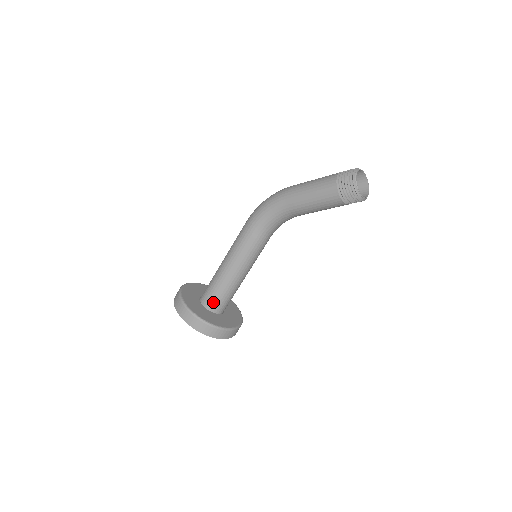
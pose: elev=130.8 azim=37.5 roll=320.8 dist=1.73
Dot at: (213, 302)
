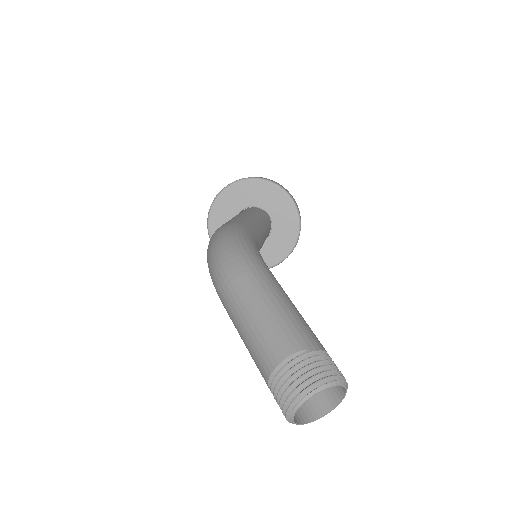
Dot at: occluded
